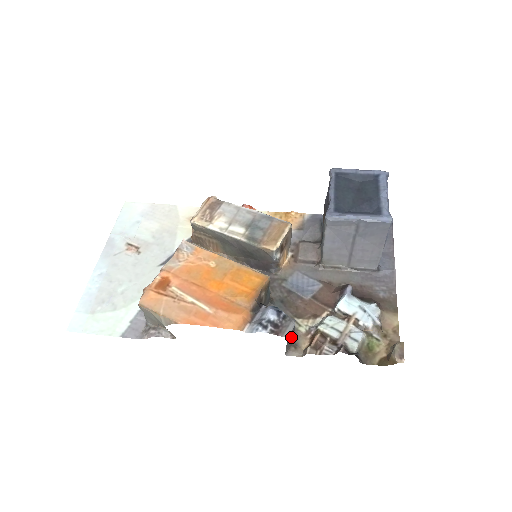
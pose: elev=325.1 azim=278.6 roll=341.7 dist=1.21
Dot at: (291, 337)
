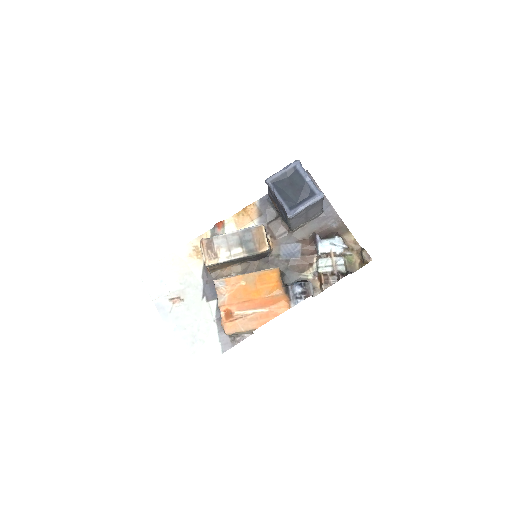
Dot at: occluded
